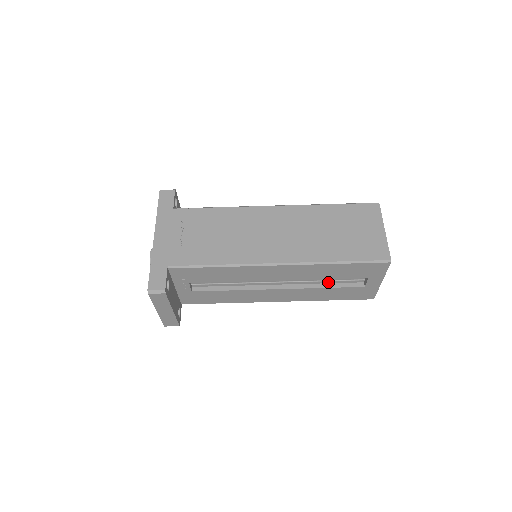
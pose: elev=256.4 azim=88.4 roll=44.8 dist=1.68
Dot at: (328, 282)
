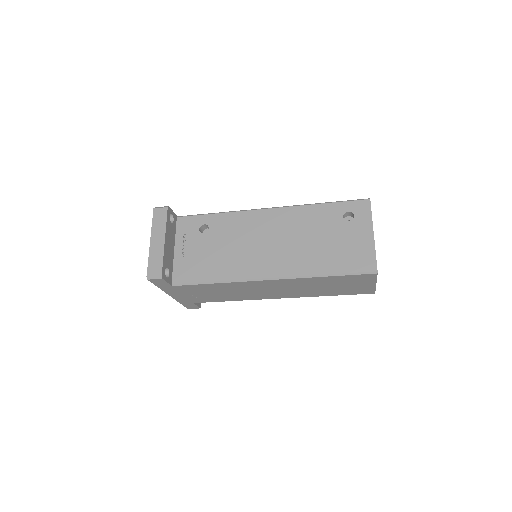
Dot at: occluded
